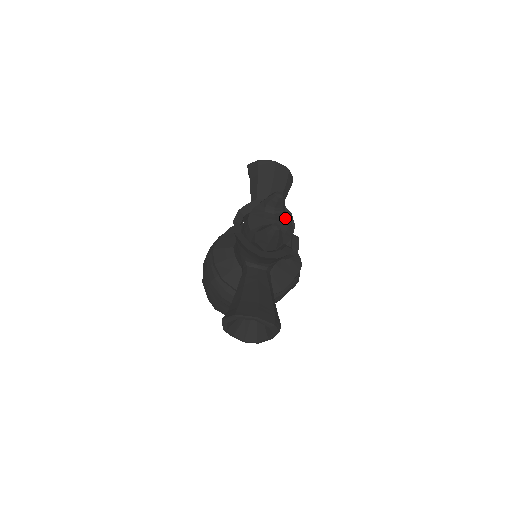
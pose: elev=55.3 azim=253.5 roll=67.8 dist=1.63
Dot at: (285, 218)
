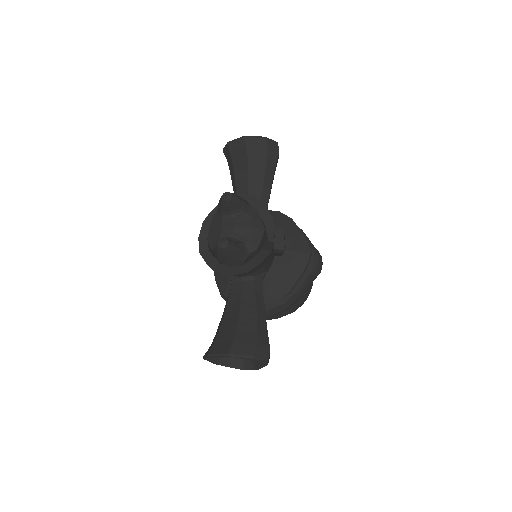
Dot at: (248, 218)
